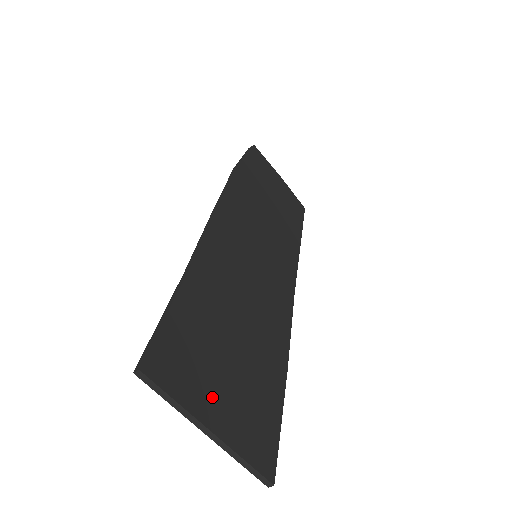
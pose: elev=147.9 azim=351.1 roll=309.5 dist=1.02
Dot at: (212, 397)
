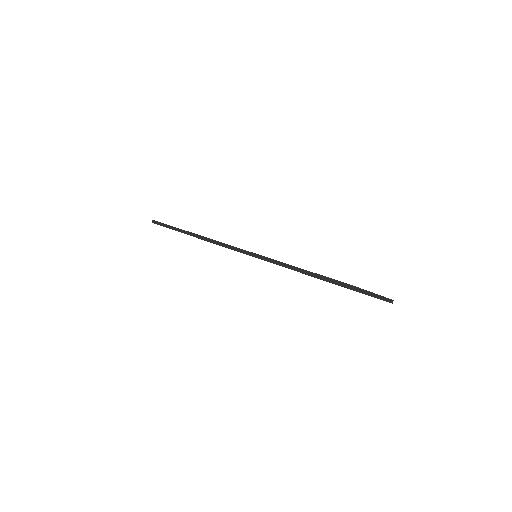
Dot at: occluded
